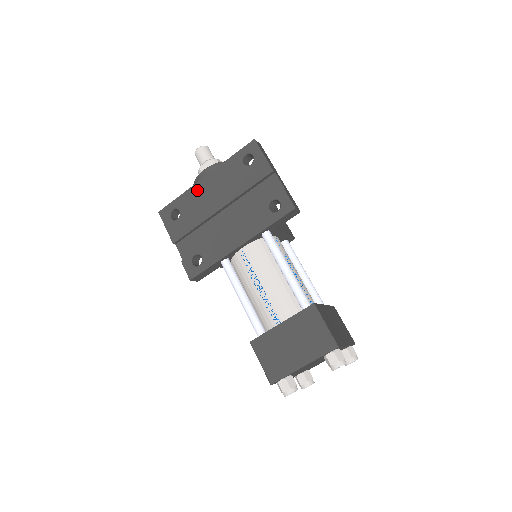
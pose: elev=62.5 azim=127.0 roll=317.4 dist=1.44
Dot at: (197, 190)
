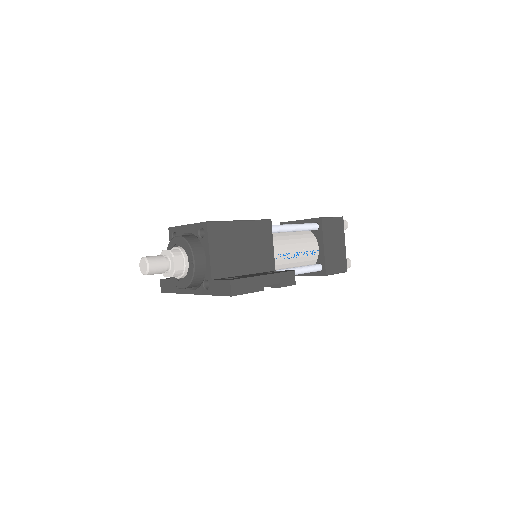
Dot at: occluded
